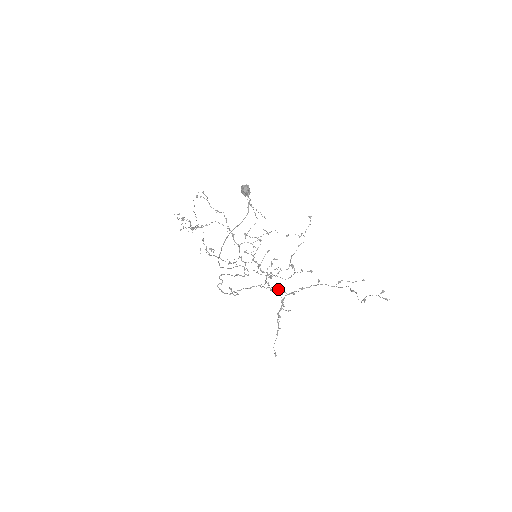
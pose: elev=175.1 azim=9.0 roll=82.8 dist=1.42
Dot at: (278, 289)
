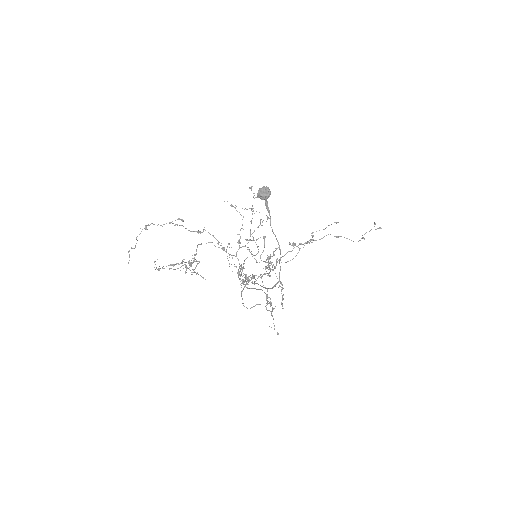
Dot at: (252, 275)
